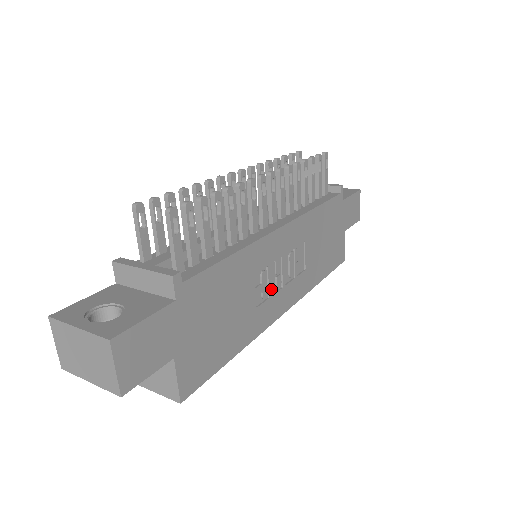
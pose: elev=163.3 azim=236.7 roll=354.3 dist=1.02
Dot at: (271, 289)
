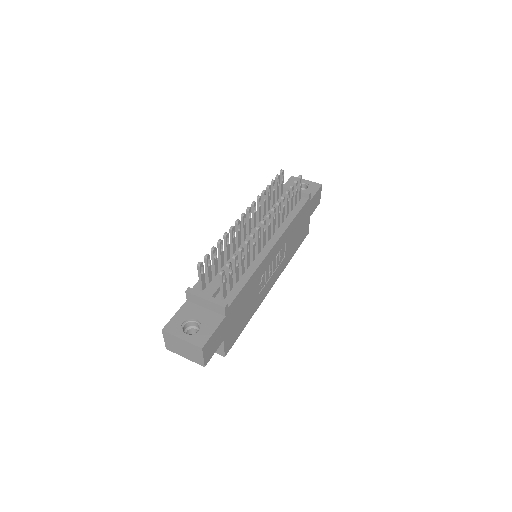
Dot at: (266, 279)
